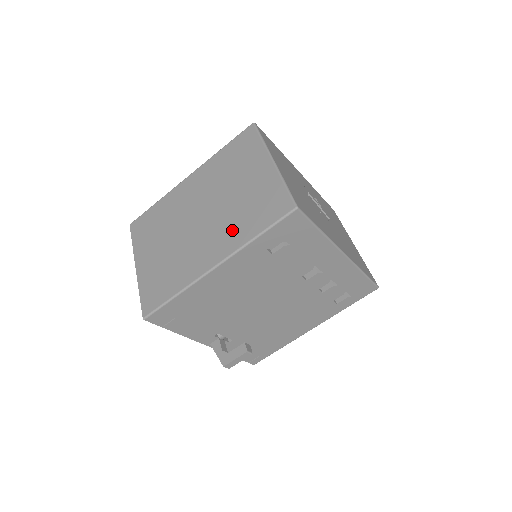
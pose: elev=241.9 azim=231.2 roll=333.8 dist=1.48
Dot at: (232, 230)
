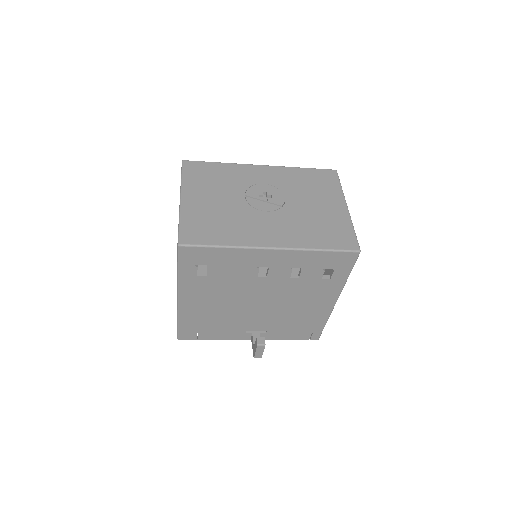
Dot at: occluded
